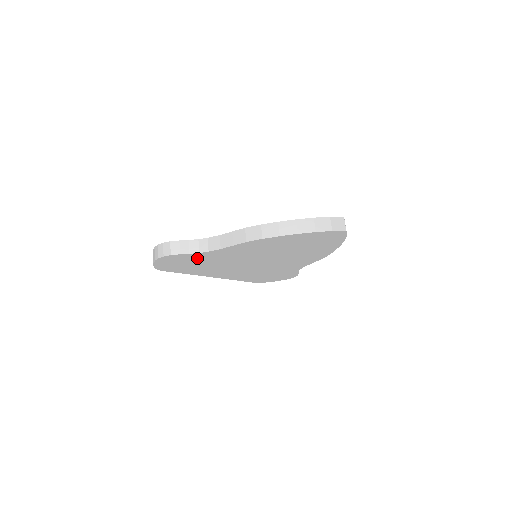
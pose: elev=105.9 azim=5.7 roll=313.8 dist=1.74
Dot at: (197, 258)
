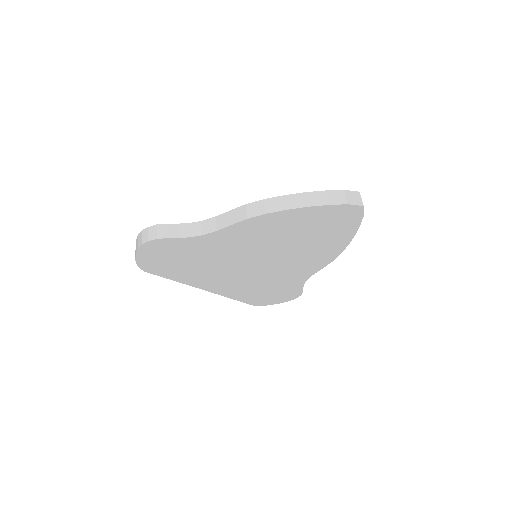
Dot at: (188, 248)
